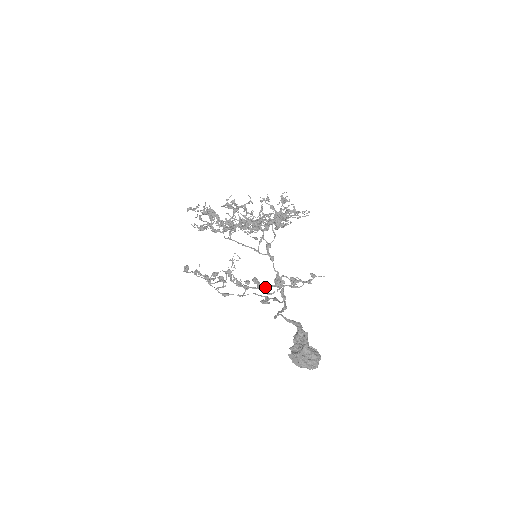
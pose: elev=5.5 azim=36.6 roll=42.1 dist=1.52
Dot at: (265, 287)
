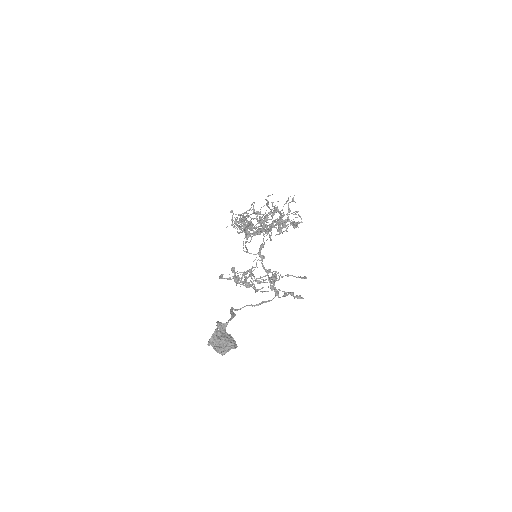
Dot at: (236, 284)
